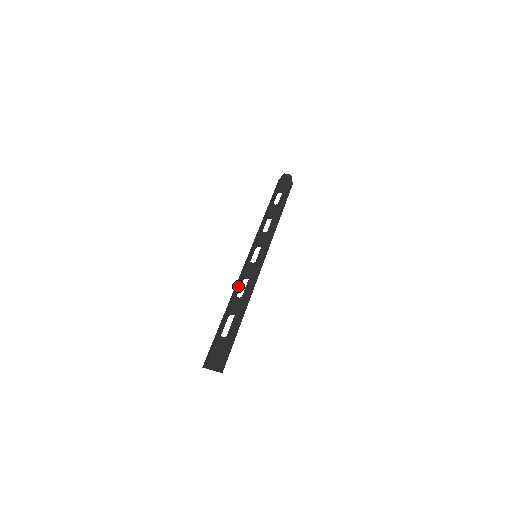
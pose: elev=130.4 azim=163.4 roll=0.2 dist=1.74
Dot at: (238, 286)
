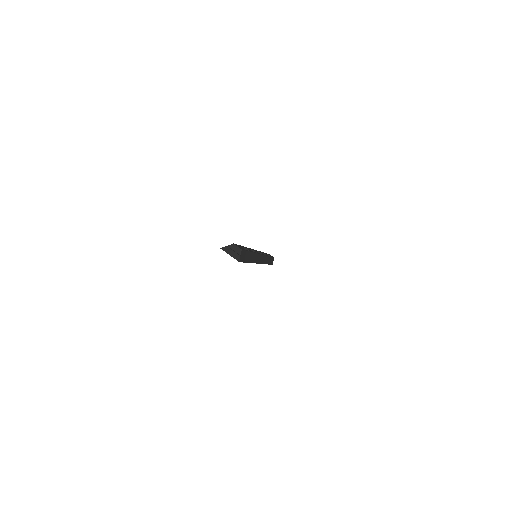
Dot at: (249, 248)
